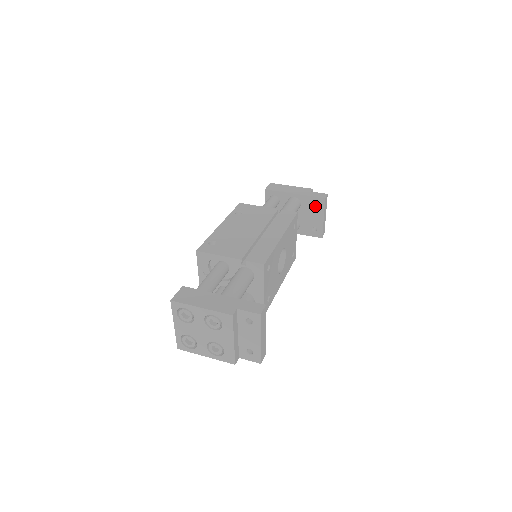
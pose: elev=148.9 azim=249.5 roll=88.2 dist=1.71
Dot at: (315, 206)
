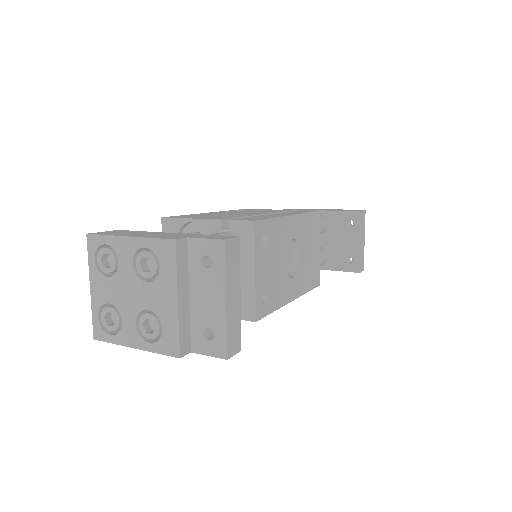
Dot at: (348, 225)
